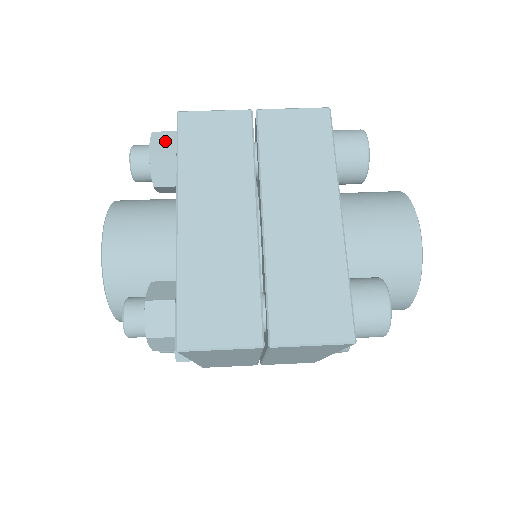
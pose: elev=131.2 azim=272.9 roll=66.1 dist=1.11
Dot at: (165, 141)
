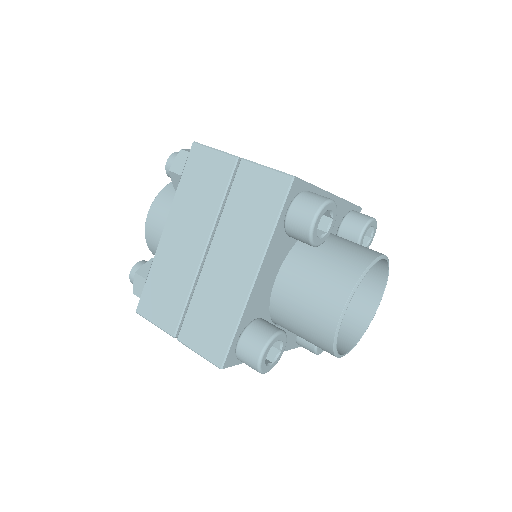
Dot at: occluded
